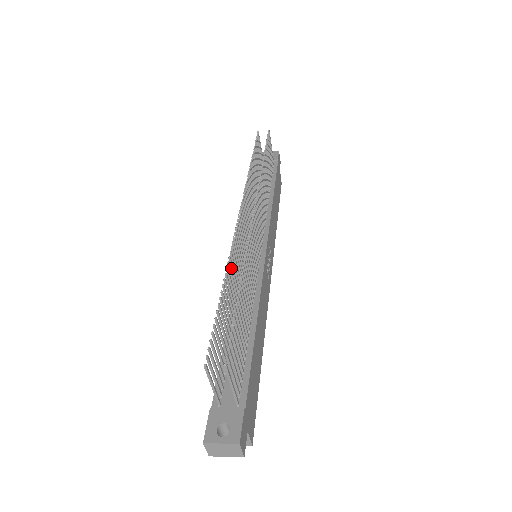
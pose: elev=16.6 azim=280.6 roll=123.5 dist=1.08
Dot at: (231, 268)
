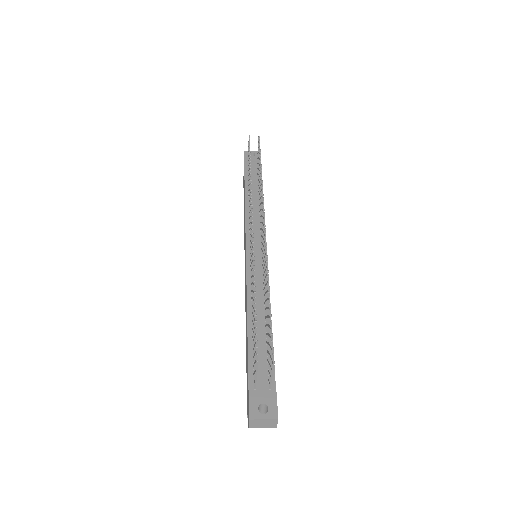
Dot at: occluded
